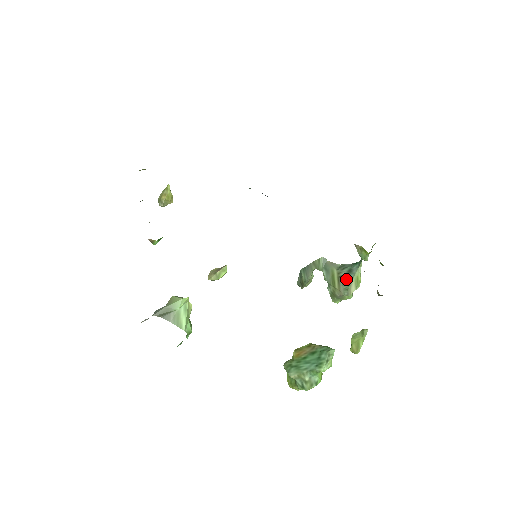
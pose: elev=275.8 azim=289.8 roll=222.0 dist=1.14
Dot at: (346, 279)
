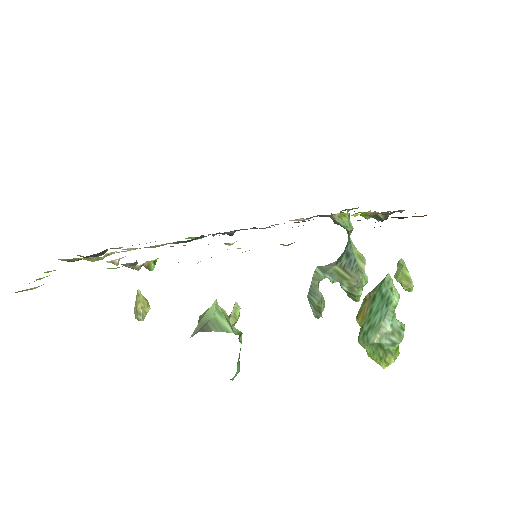
Dot at: (350, 264)
